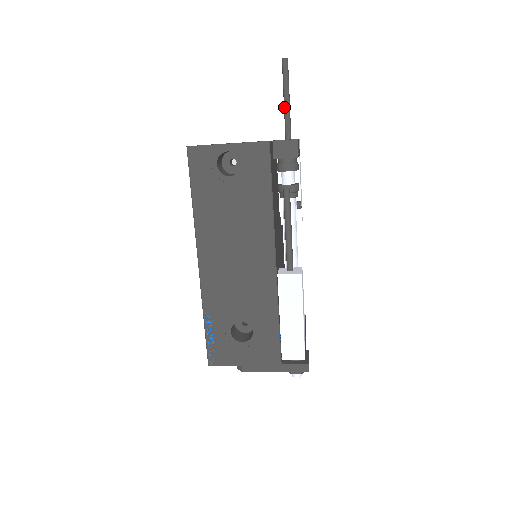
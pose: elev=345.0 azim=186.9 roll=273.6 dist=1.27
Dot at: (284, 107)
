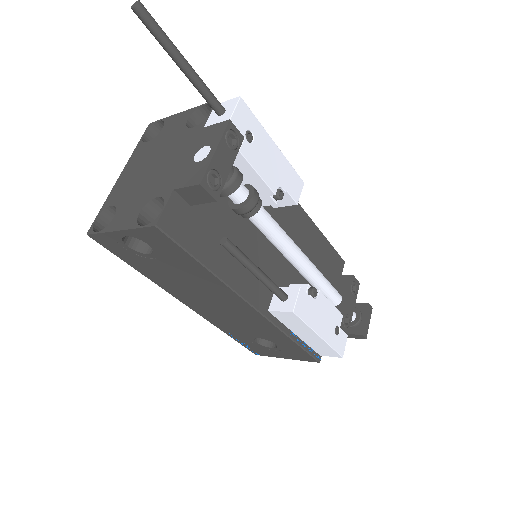
Dot at: occluded
